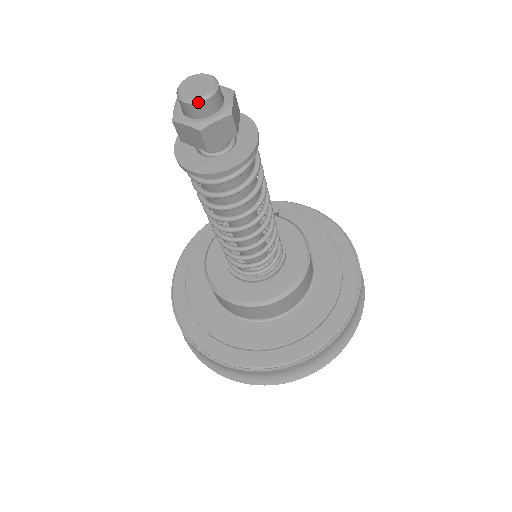
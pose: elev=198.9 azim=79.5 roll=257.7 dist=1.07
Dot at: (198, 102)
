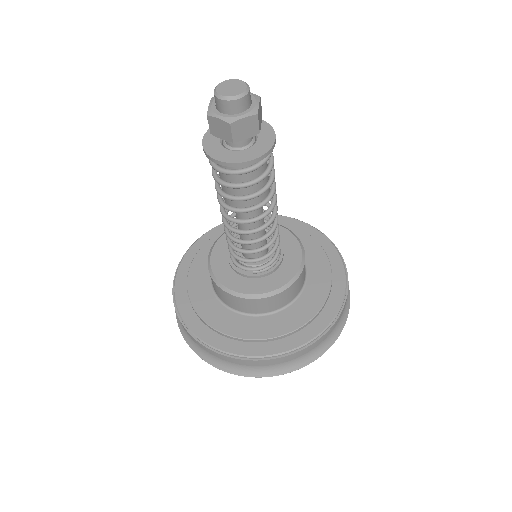
Dot at: (232, 100)
